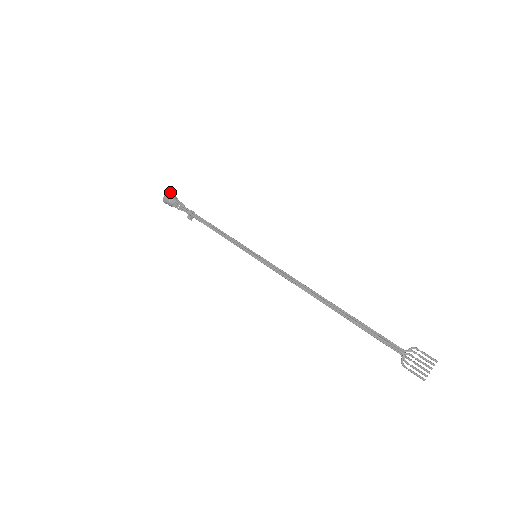
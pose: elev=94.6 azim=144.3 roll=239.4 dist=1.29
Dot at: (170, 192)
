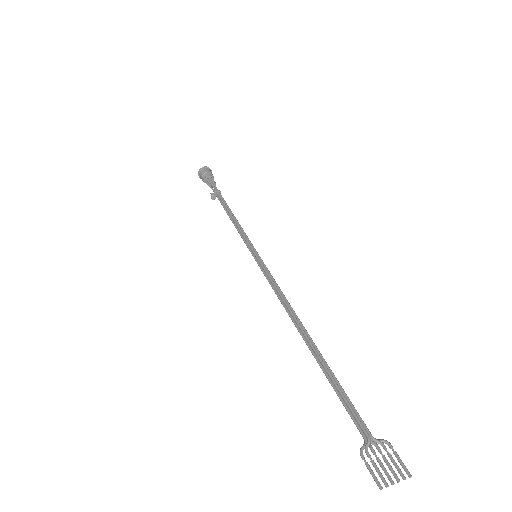
Dot at: occluded
